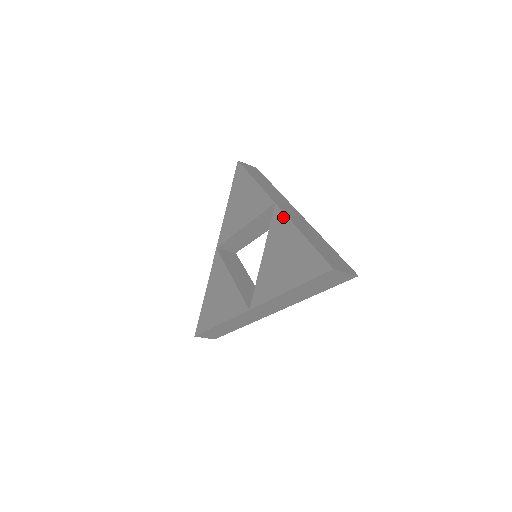
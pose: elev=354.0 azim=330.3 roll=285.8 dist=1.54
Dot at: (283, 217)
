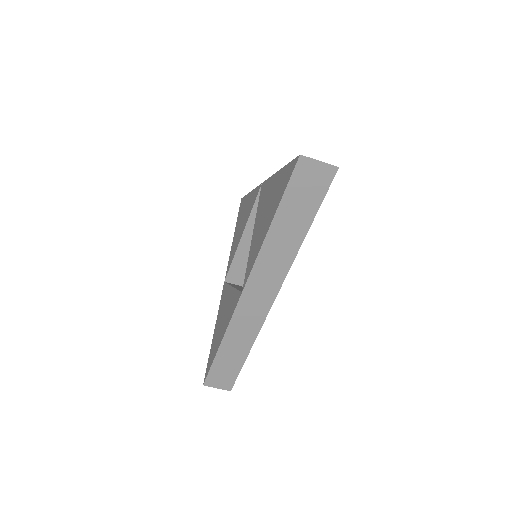
Dot at: (266, 182)
